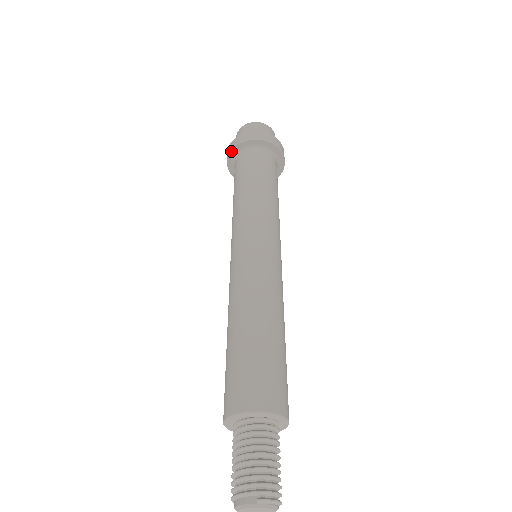
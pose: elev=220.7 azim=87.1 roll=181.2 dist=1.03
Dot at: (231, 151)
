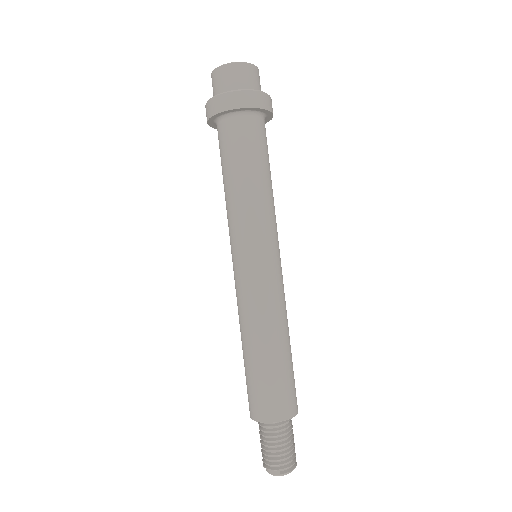
Dot at: (210, 118)
